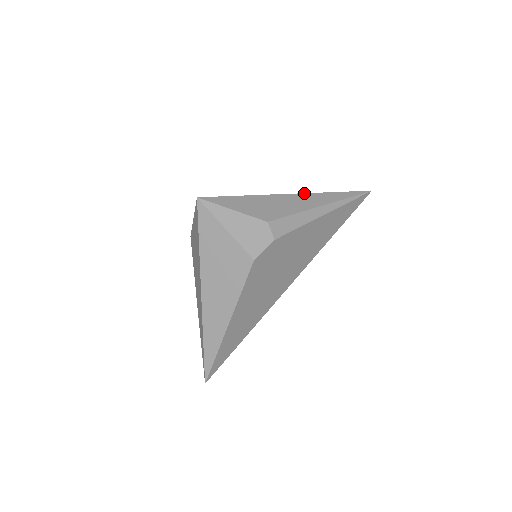
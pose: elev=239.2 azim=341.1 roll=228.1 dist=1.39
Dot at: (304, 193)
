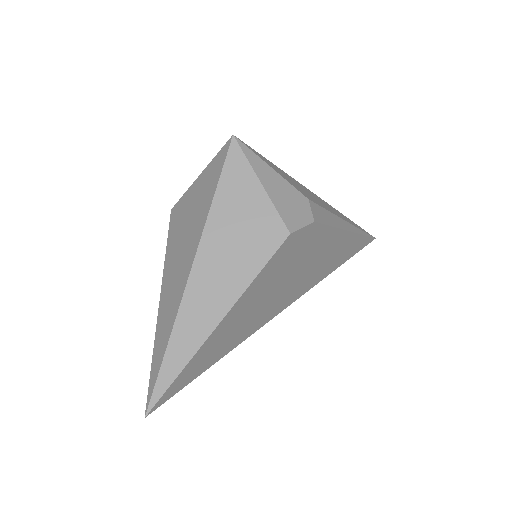
Dot at: occluded
